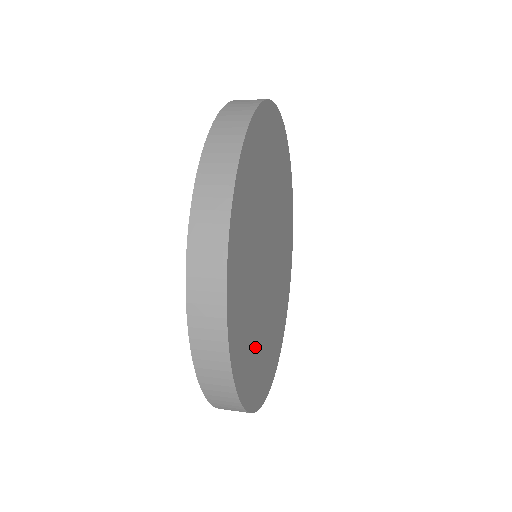
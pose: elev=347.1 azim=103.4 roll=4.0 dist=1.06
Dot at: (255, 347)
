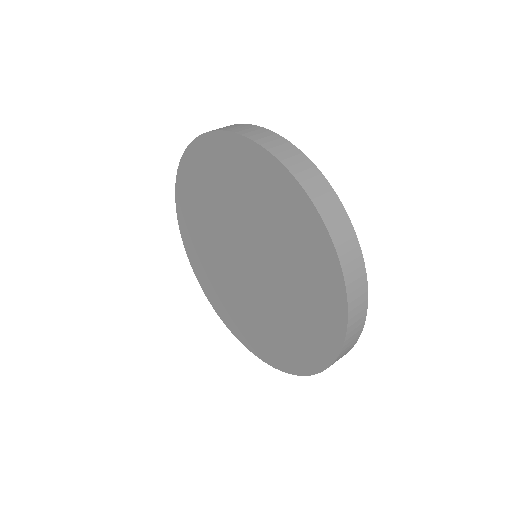
Dot at: occluded
